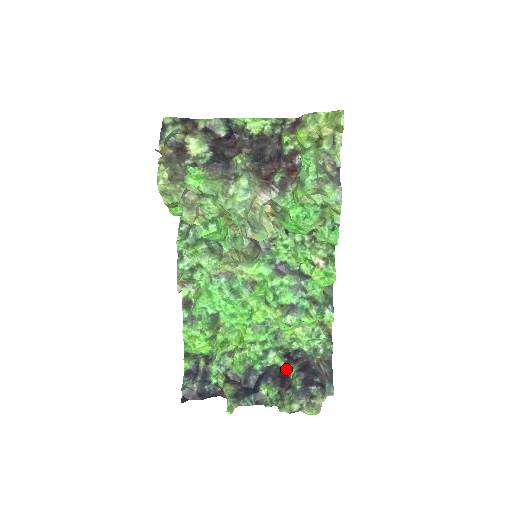
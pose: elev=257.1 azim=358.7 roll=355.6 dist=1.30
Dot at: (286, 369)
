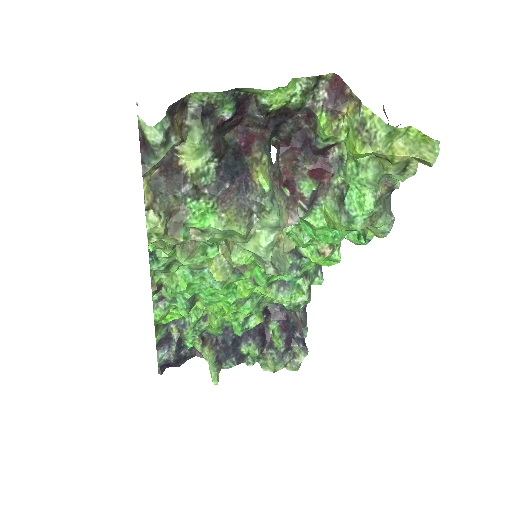
Dot at: (265, 324)
